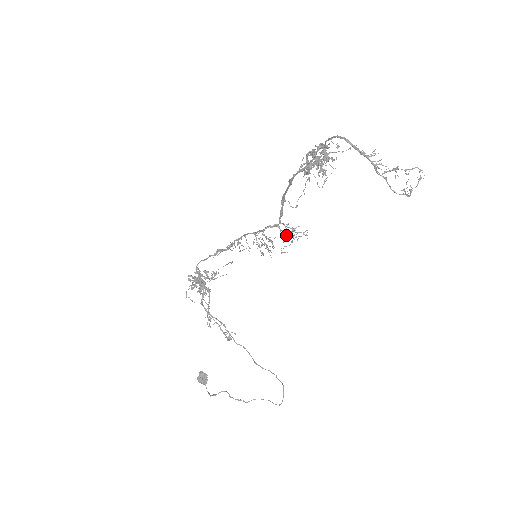
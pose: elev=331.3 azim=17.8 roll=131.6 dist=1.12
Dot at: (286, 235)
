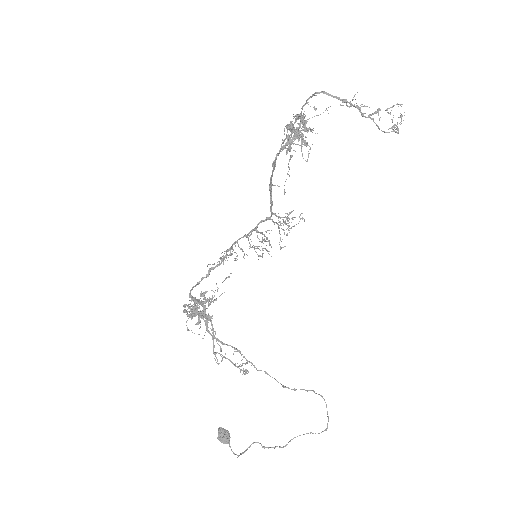
Dot at: occluded
